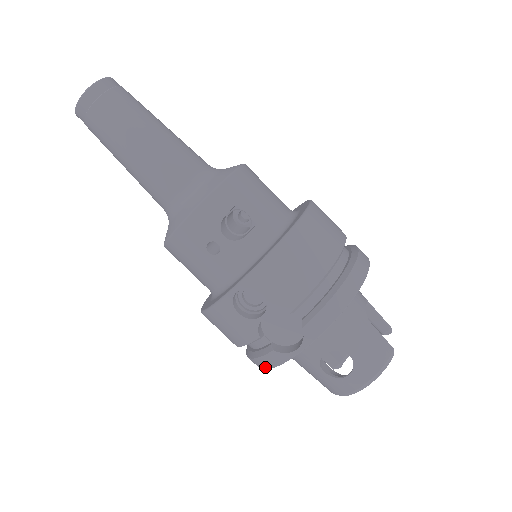
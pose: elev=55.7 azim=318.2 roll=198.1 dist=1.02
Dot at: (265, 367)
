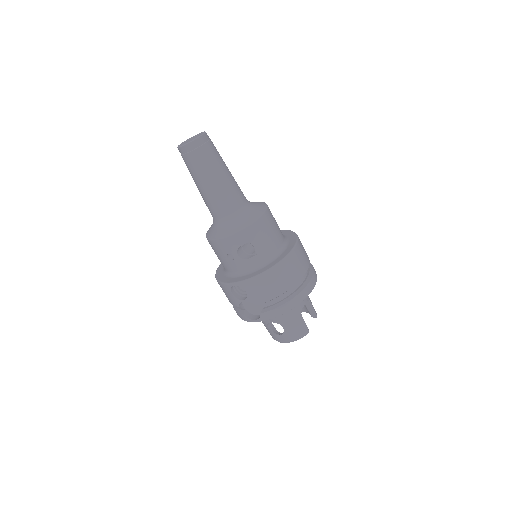
Dot at: (239, 316)
